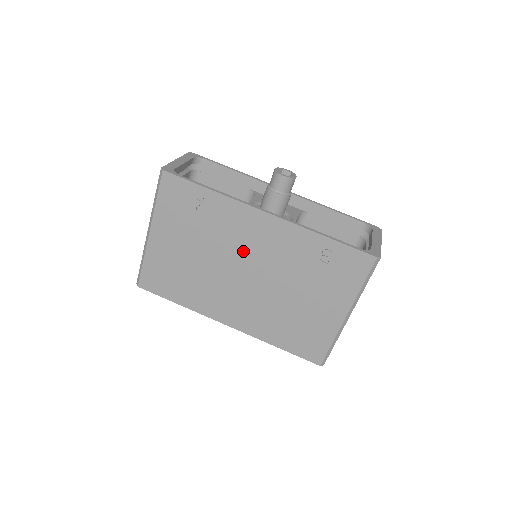
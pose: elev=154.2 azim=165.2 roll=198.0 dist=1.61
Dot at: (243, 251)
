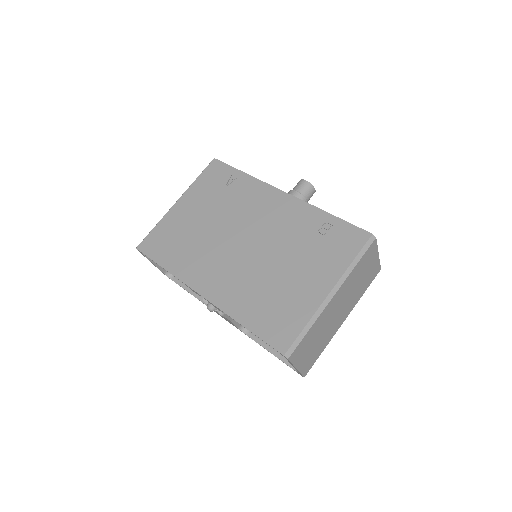
Dot at: (250, 221)
